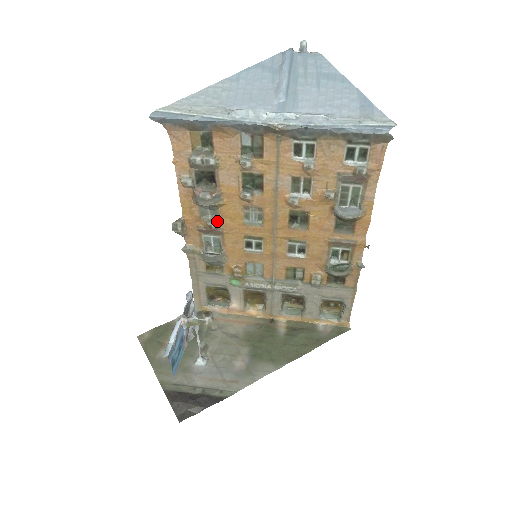
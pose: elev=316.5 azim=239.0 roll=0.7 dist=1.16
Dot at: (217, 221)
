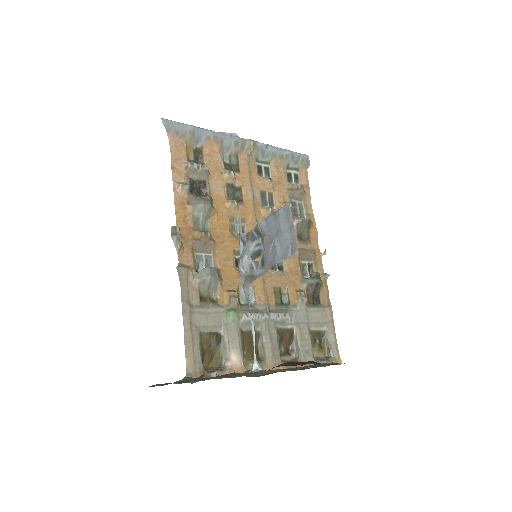
Dot at: (209, 233)
